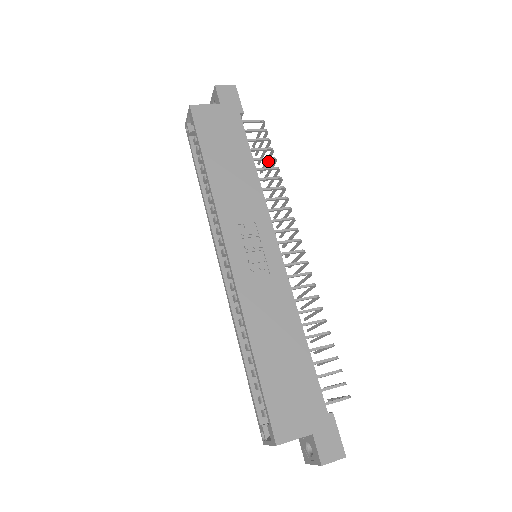
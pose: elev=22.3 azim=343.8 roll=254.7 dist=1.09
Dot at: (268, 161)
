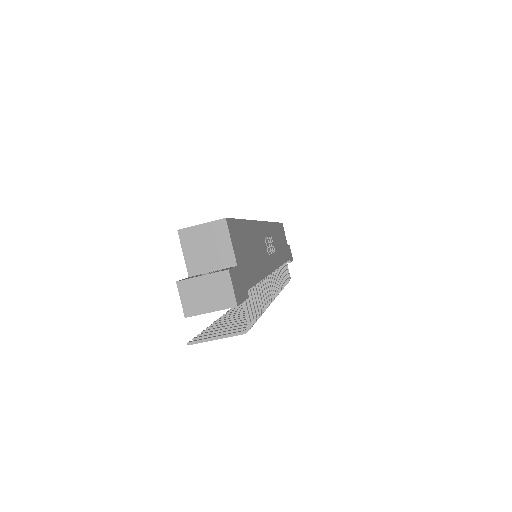
Dot at: occluded
